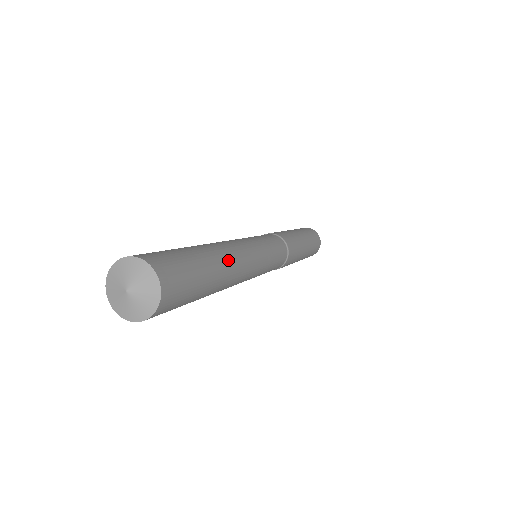
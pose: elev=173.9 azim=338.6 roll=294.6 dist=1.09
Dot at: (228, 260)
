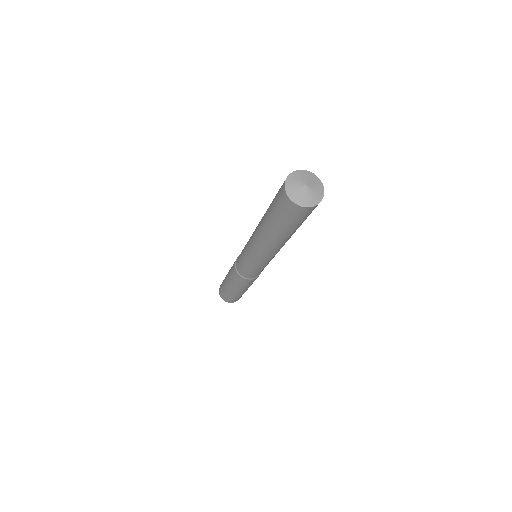
Dot at: occluded
